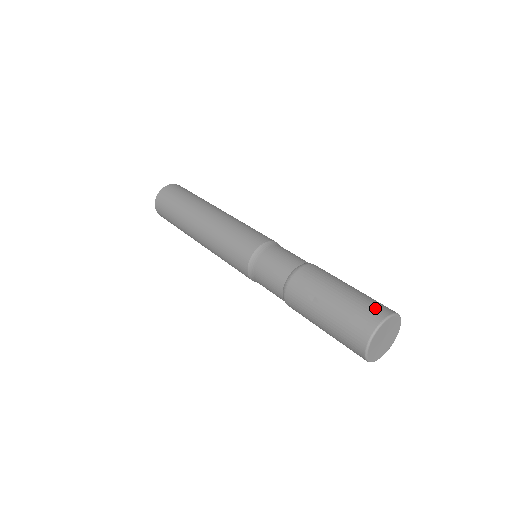
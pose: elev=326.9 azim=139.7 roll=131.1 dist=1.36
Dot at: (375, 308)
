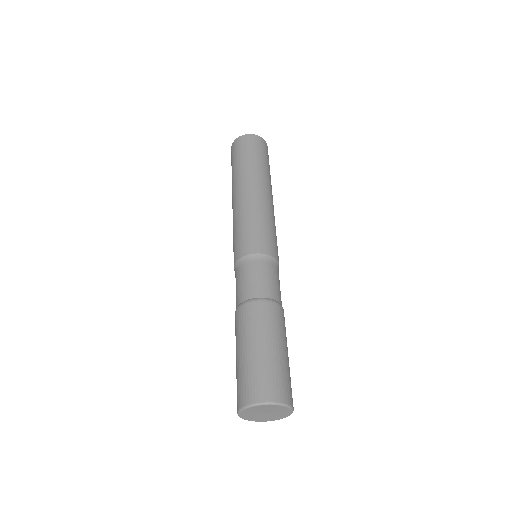
Dot at: (248, 390)
